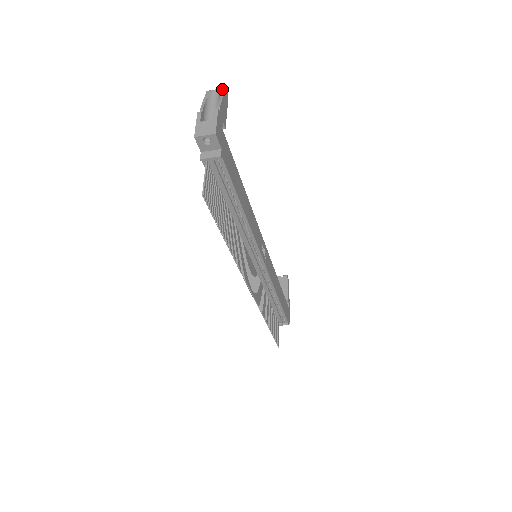
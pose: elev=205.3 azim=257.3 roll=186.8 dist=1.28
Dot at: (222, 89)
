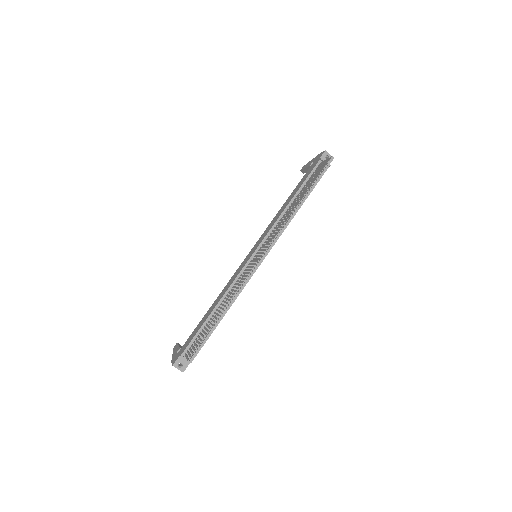
Dot at: occluded
